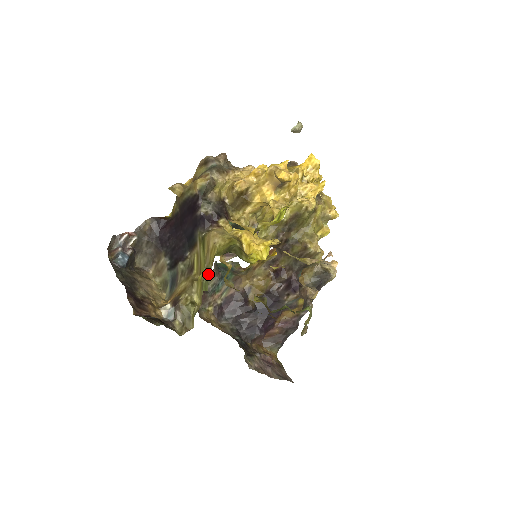
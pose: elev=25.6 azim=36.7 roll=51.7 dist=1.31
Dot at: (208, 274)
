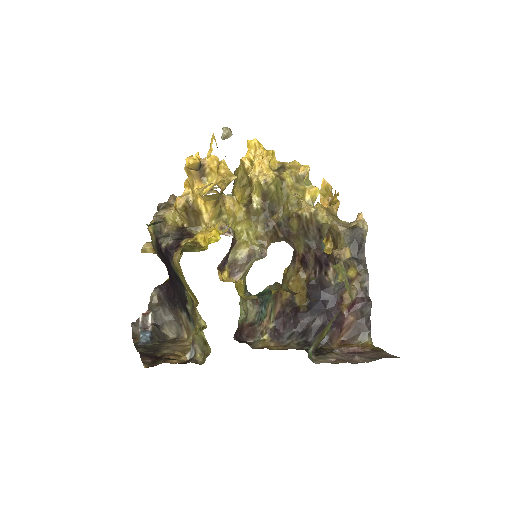
Dot at: occluded
